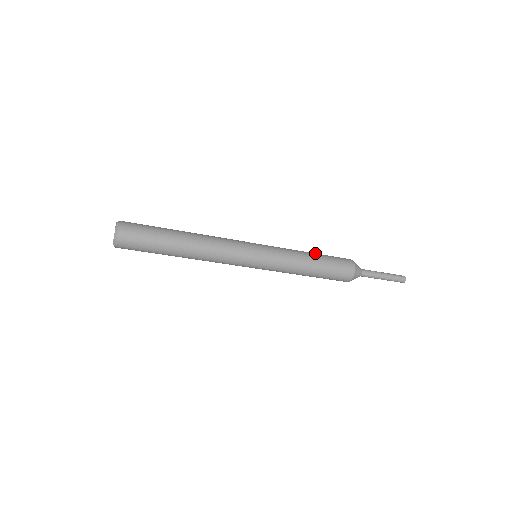
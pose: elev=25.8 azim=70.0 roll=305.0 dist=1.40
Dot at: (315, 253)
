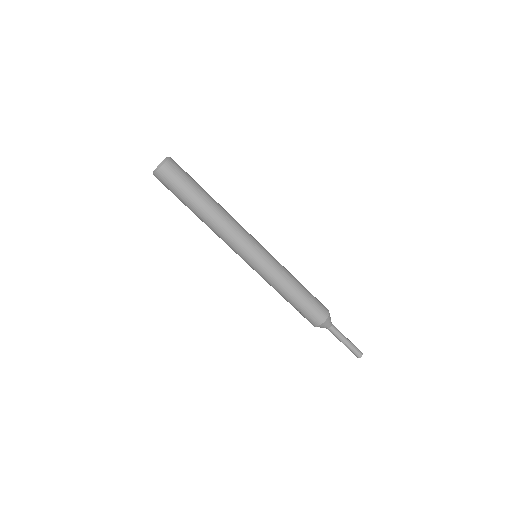
Dot at: occluded
